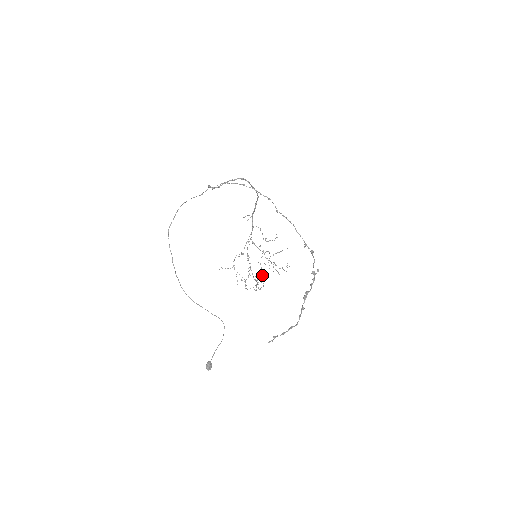
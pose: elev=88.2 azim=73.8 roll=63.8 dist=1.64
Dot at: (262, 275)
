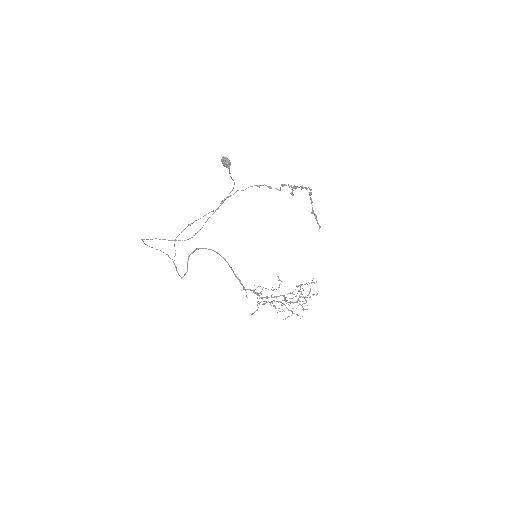
Dot at: occluded
